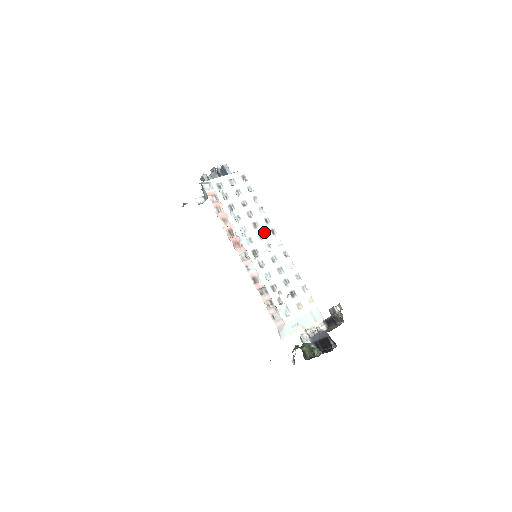
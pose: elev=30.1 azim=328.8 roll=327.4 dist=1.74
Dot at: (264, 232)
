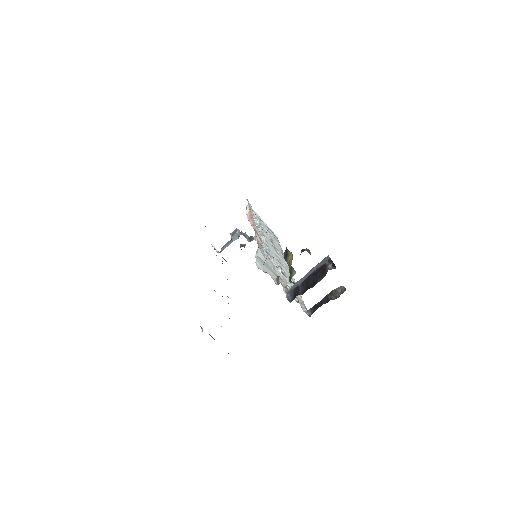
Dot at: (277, 250)
